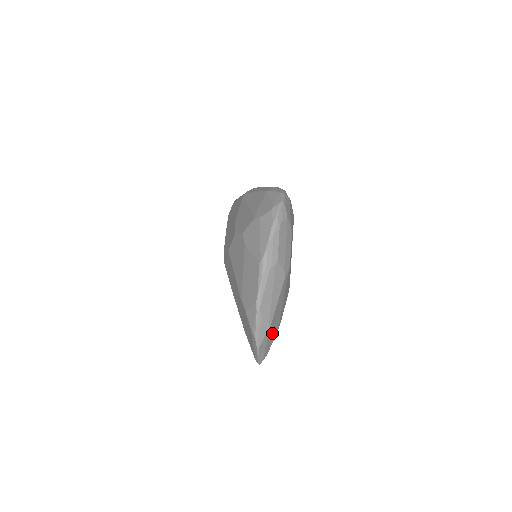
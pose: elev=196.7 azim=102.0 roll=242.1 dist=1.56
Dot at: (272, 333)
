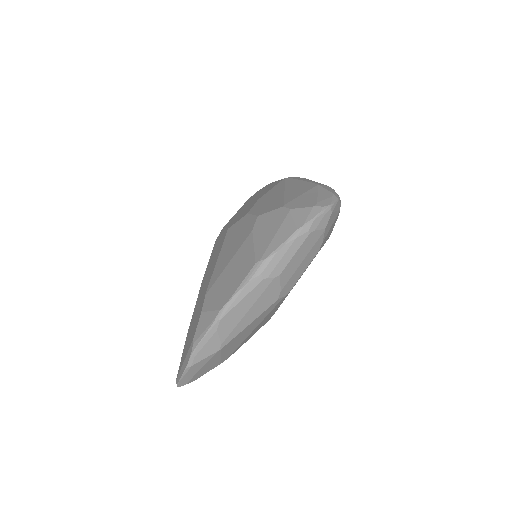
Dot at: (217, 359)
